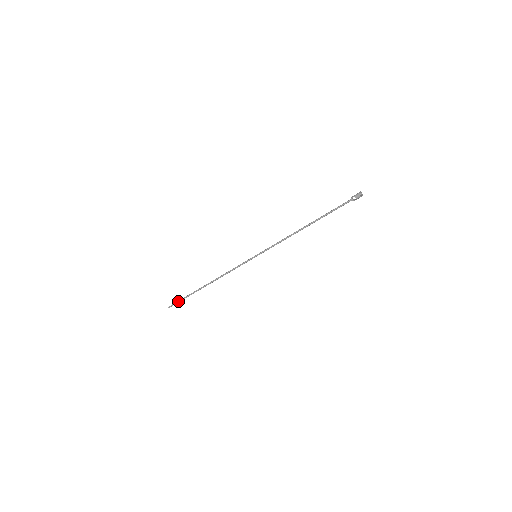
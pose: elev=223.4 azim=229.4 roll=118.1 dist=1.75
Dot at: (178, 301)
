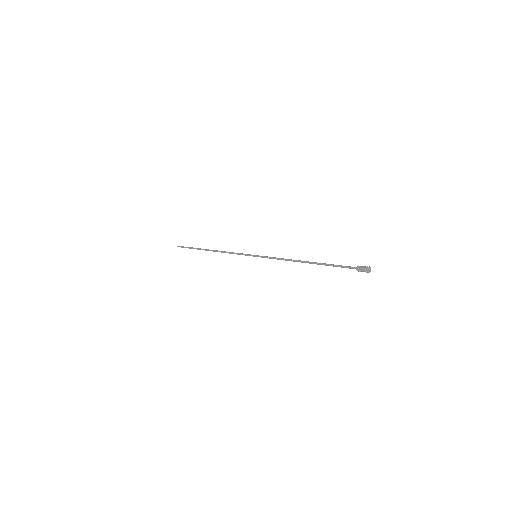
Dot at: occluded
